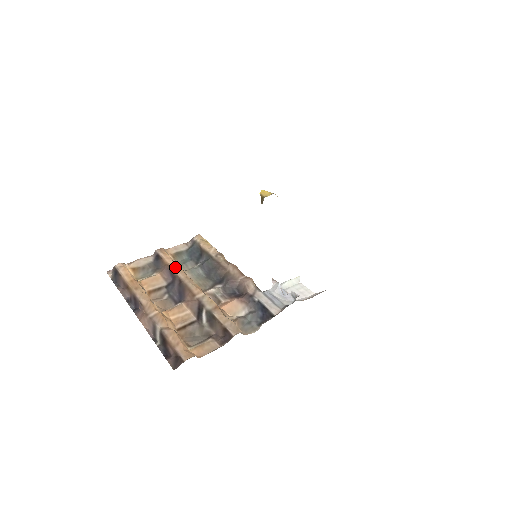
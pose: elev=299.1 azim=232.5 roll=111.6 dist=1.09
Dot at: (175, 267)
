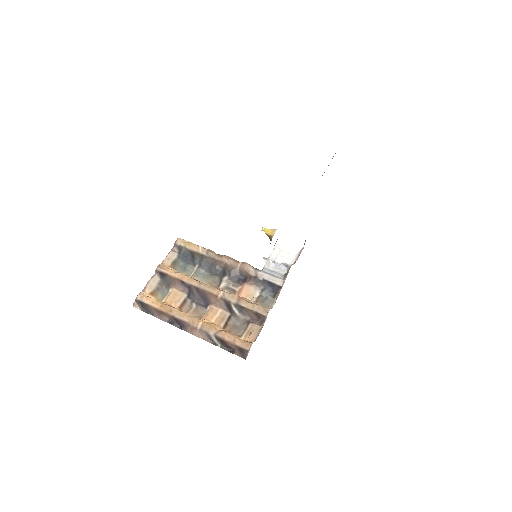
Dot at: (184, 278)
